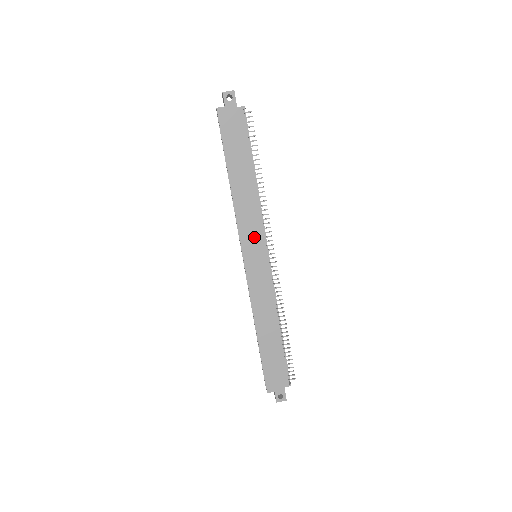
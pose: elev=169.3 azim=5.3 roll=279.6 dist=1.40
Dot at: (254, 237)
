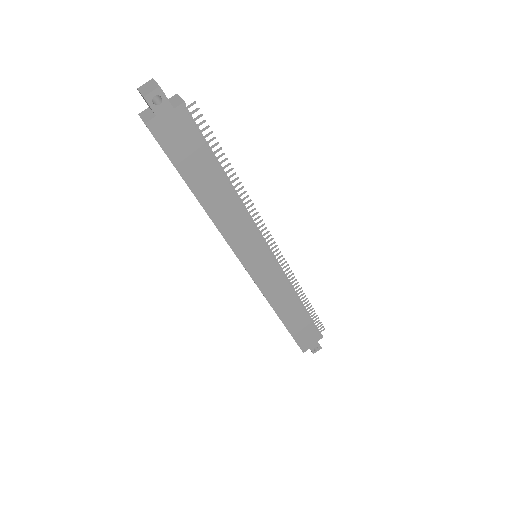
Dot at: (250, 245)
